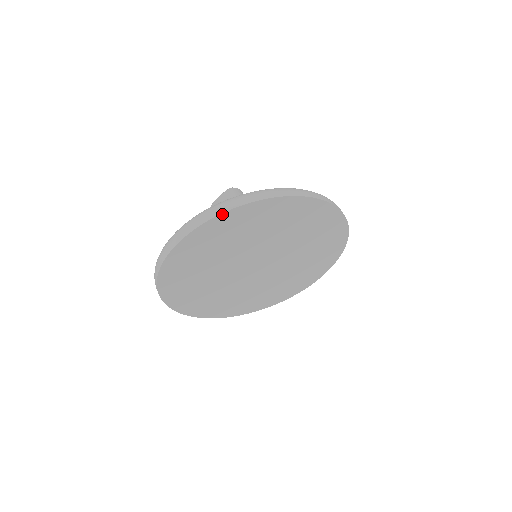
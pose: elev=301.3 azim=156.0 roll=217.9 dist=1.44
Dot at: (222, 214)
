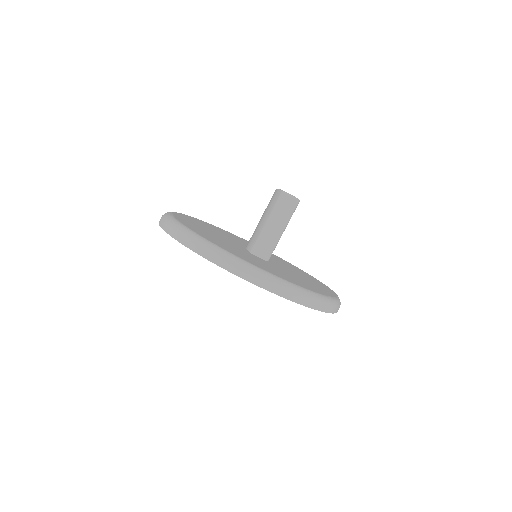
Dot at: (168, 233)
